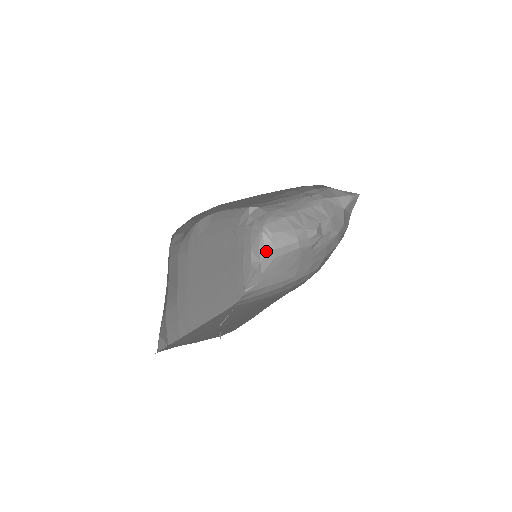
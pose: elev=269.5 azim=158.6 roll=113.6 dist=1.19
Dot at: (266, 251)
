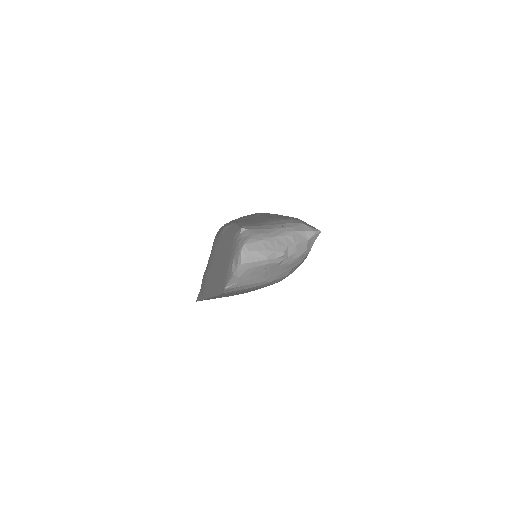
Dot at: (242, 263)
